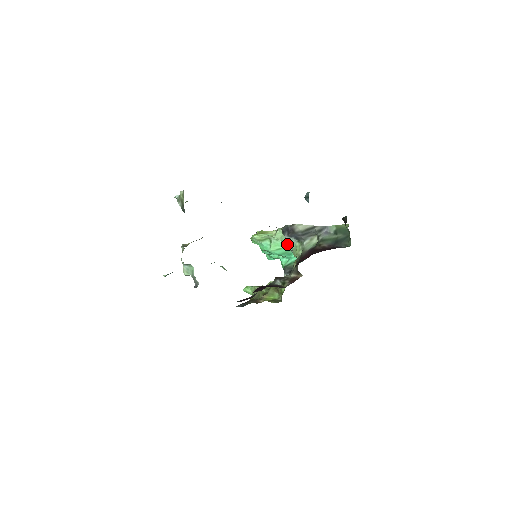
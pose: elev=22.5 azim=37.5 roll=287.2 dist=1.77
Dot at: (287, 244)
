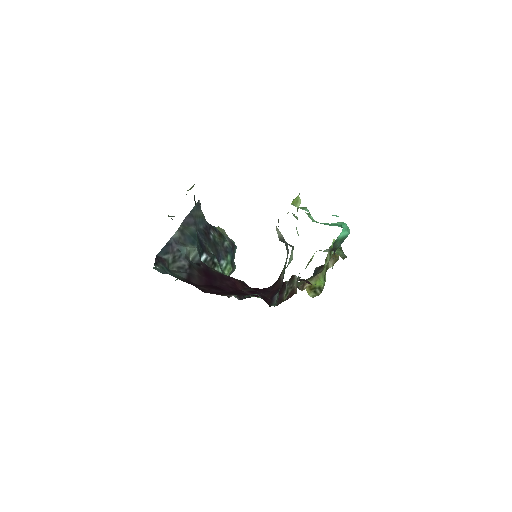
Dot at: occluded
